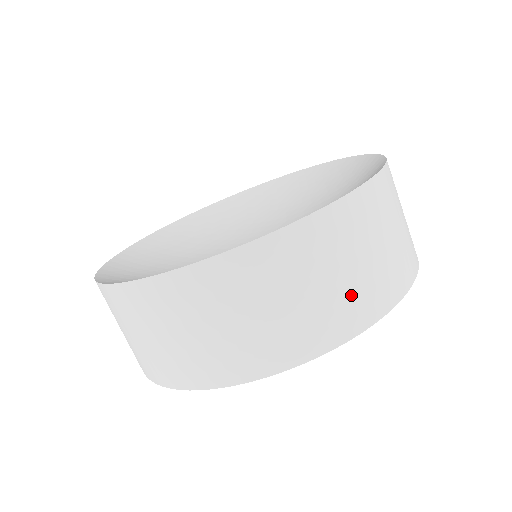
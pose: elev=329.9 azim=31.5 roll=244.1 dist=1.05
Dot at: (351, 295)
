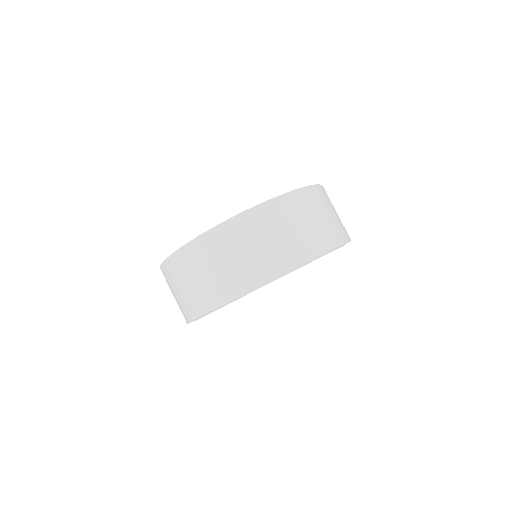
Dot at: occluded
